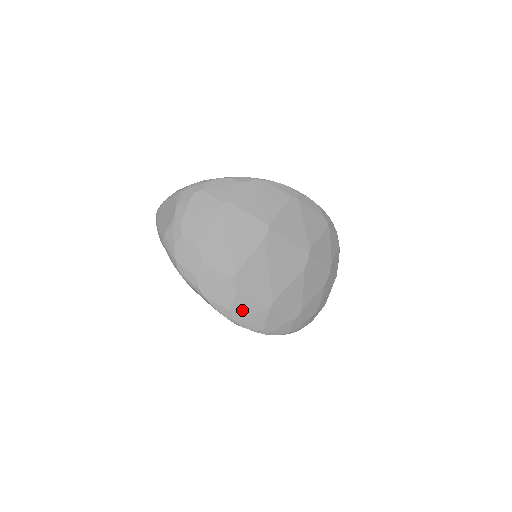
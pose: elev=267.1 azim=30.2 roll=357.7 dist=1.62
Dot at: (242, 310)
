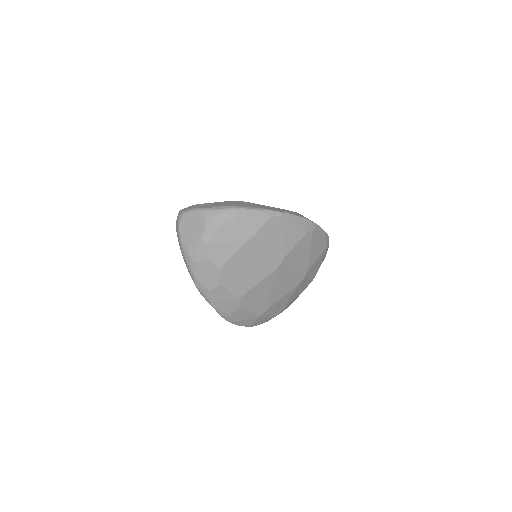
Dot at: (240, 316)
